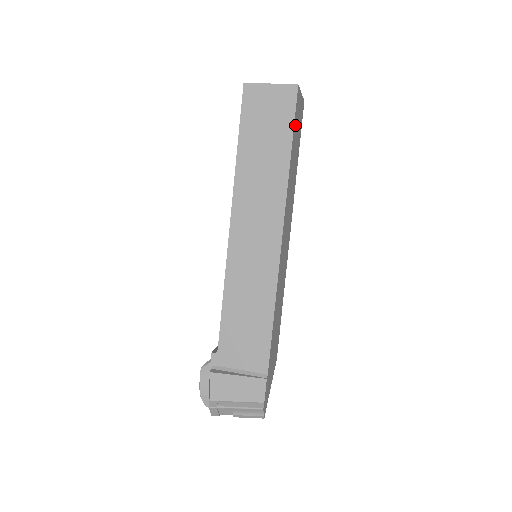
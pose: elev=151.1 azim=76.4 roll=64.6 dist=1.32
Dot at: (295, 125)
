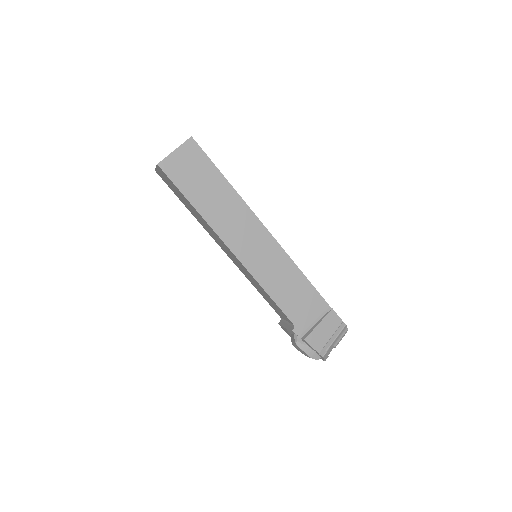
Dot at: occluded
